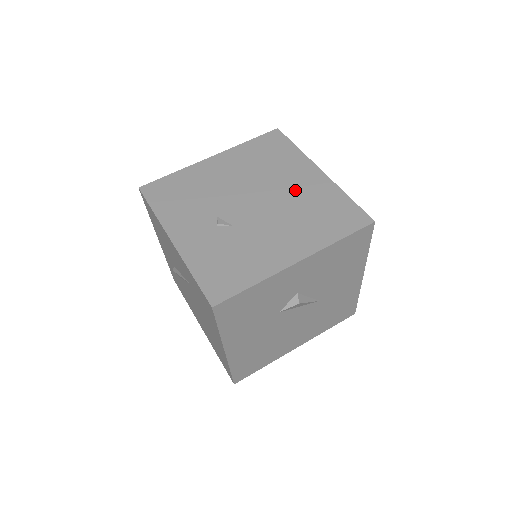
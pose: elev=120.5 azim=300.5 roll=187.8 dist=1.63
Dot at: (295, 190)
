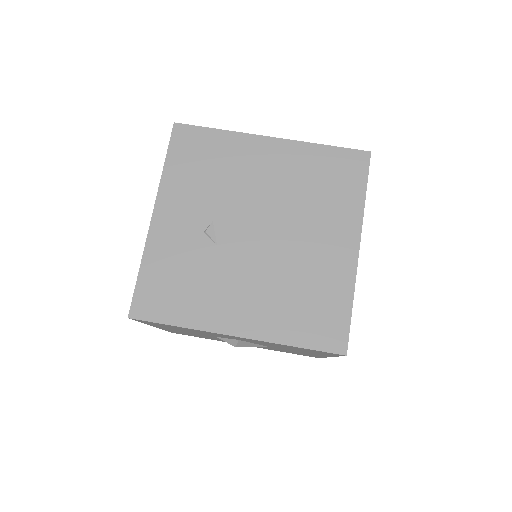
Dot at: (310, 251)
